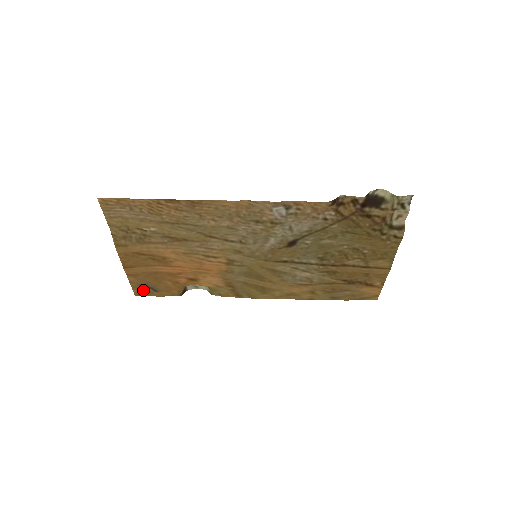
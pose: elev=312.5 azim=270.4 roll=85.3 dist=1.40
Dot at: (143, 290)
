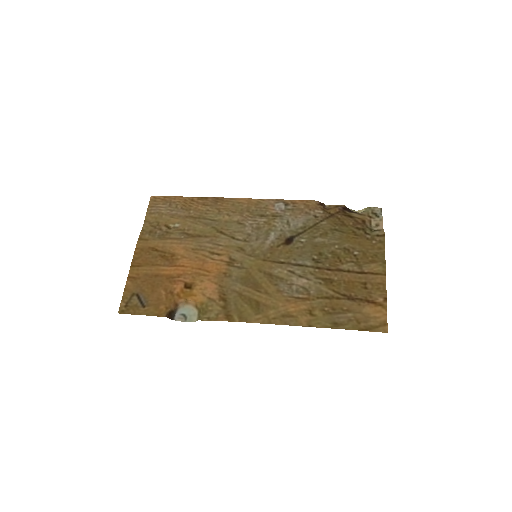
Dot at: (131, 304)
